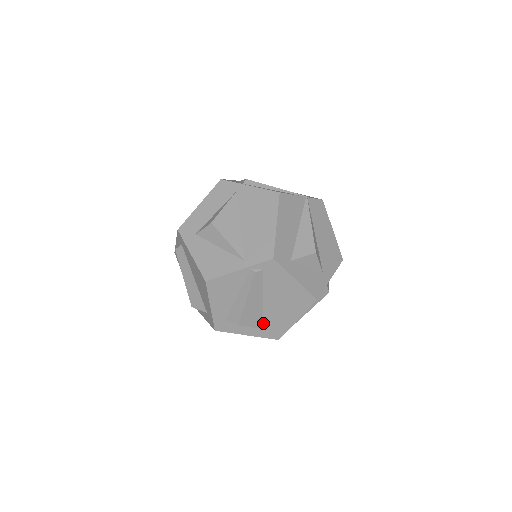
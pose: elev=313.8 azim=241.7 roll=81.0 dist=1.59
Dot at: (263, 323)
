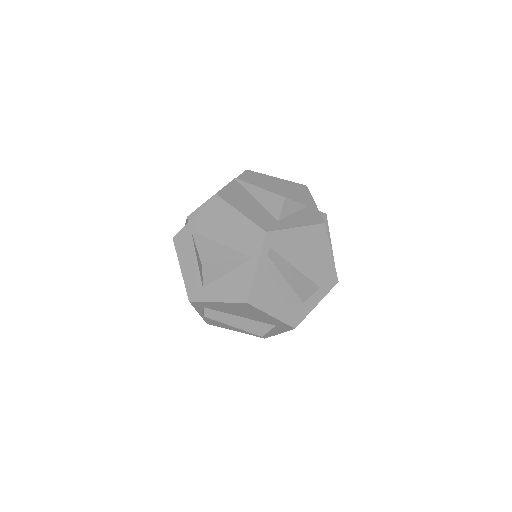
Dot at: (315, 283)
